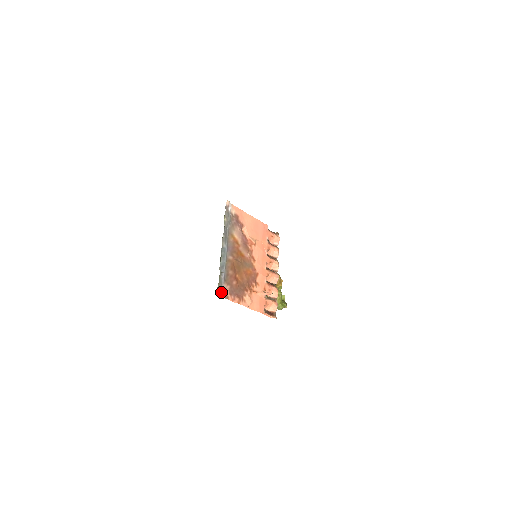
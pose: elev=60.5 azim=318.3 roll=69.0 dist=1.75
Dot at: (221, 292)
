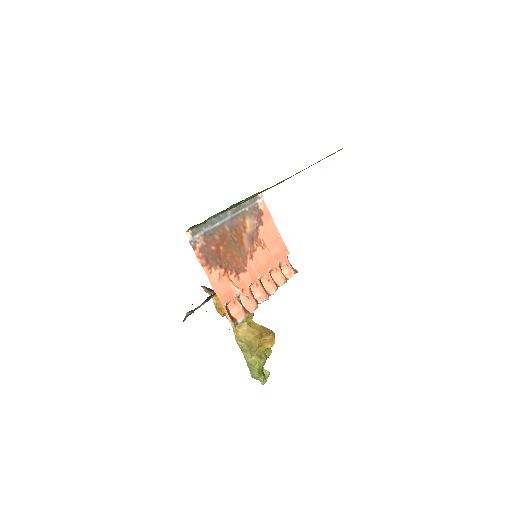
Dot at: (191, 236)
